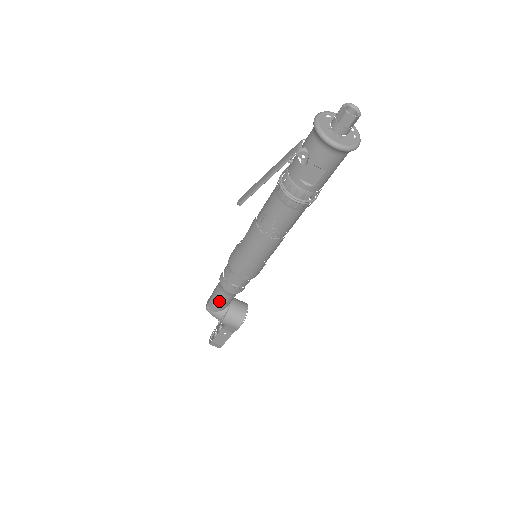
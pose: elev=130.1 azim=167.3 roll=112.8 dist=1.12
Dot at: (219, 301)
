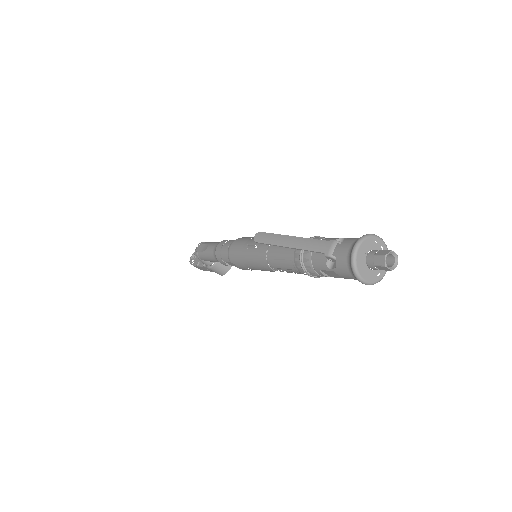
Dot at: (210, 259)
